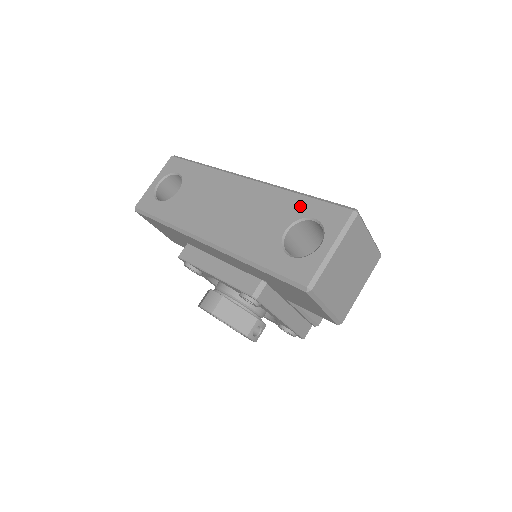
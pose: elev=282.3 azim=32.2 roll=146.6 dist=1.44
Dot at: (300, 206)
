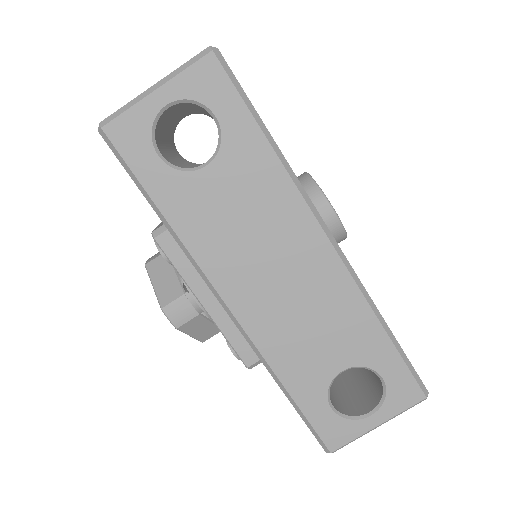
Dot at: (377, 350)
